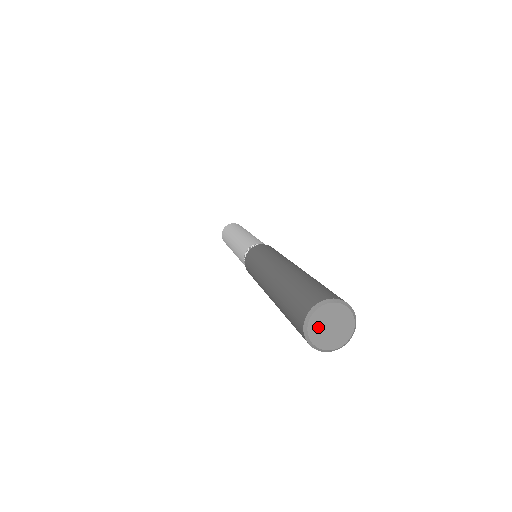
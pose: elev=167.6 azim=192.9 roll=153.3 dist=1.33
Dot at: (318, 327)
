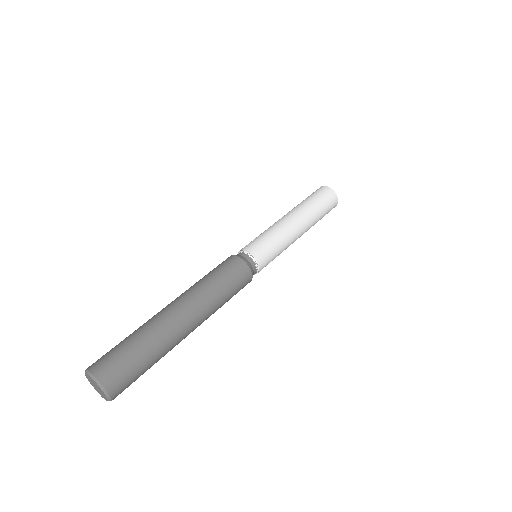
Dot at: (95, 388)
